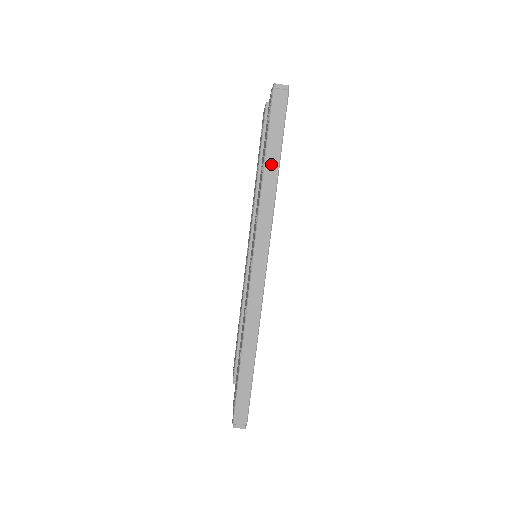
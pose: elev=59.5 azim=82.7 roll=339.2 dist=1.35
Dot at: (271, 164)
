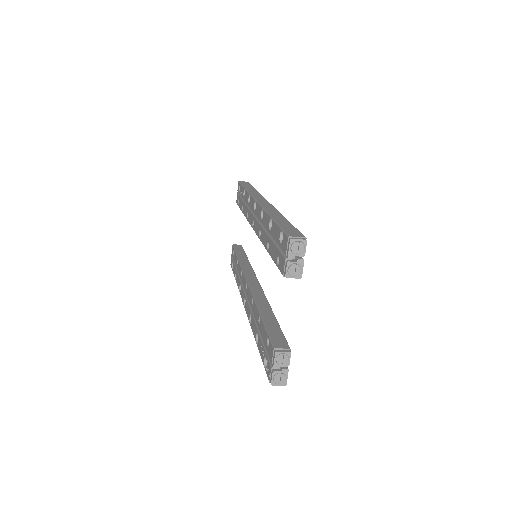
Dot at: occluded
